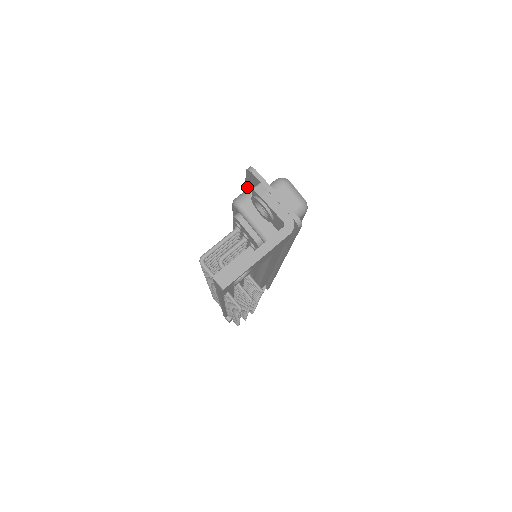
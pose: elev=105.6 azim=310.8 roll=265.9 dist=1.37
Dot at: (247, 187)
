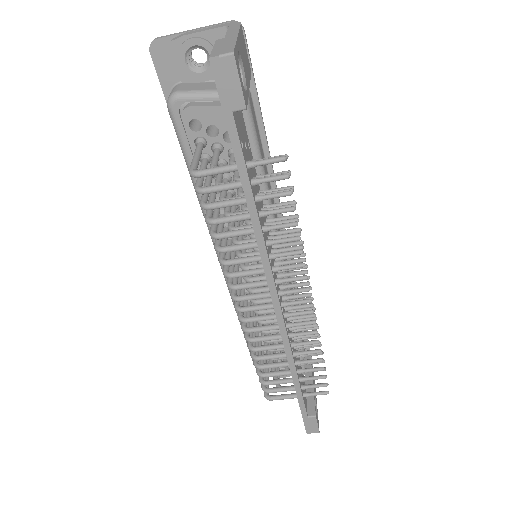
Dot at: occluded
